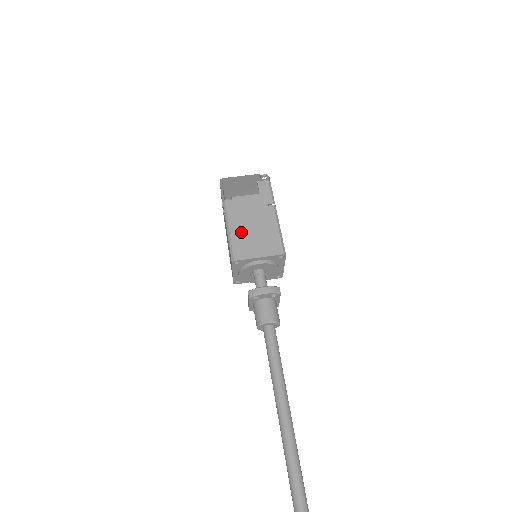
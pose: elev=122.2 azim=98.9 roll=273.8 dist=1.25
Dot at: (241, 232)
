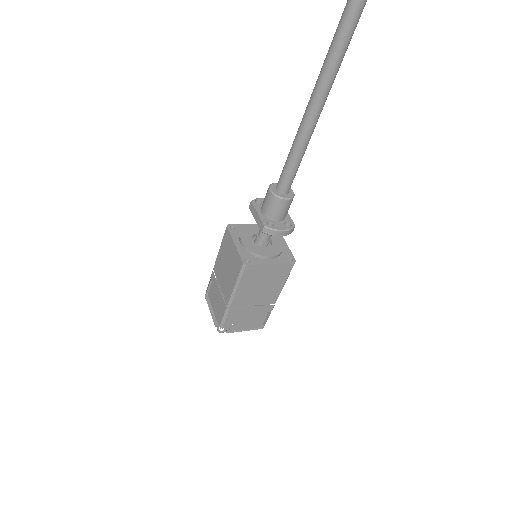
Dot at: occluded
